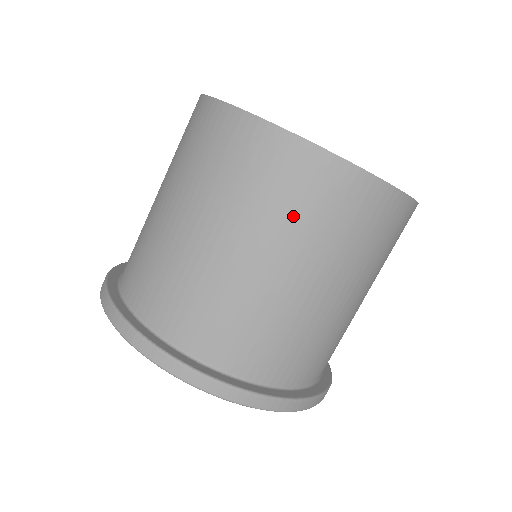
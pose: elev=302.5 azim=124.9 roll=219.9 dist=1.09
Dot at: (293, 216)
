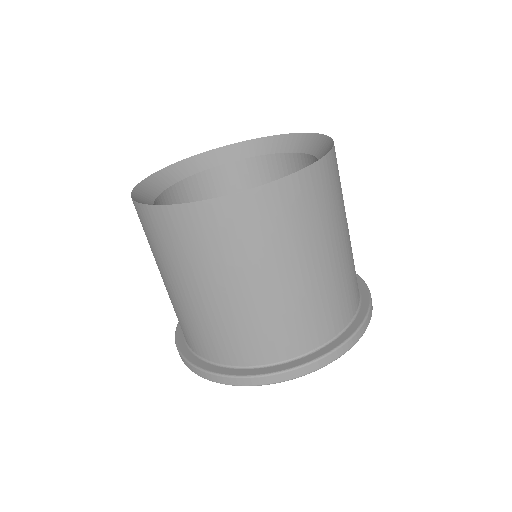
Dot at: (297, 230)
